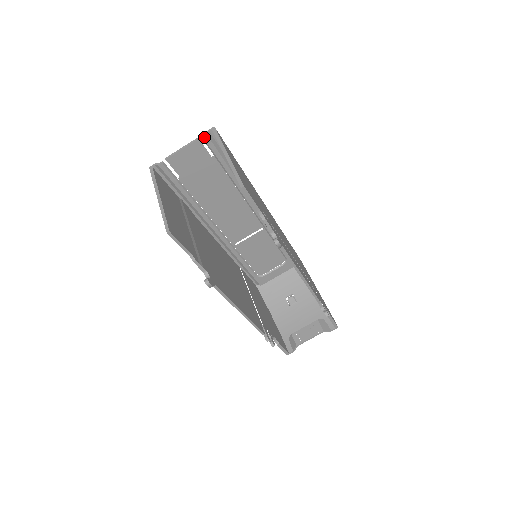
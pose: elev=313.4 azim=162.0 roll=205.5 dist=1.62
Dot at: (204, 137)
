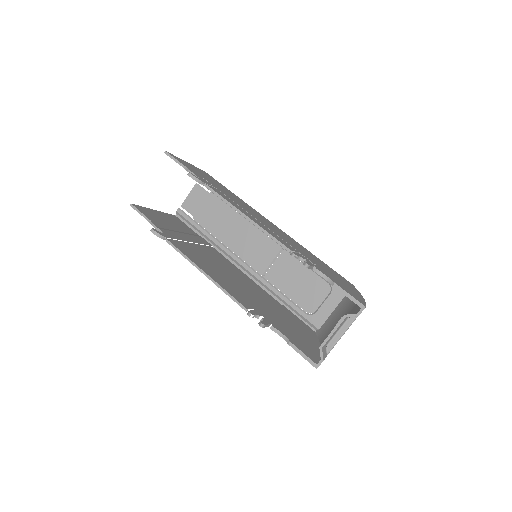
Dot at: occluded
